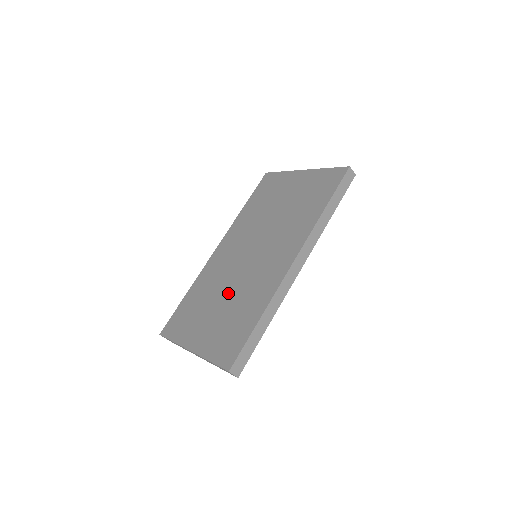
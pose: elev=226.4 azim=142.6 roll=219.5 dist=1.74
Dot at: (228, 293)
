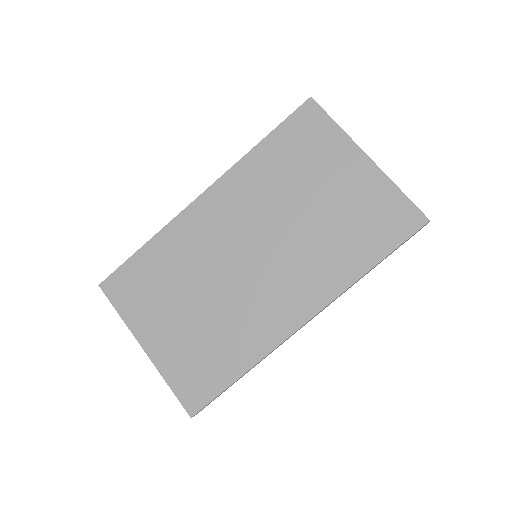
Dot at: (208, 299)
